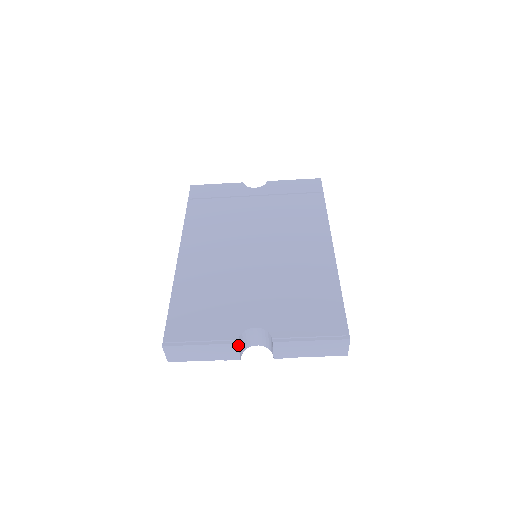
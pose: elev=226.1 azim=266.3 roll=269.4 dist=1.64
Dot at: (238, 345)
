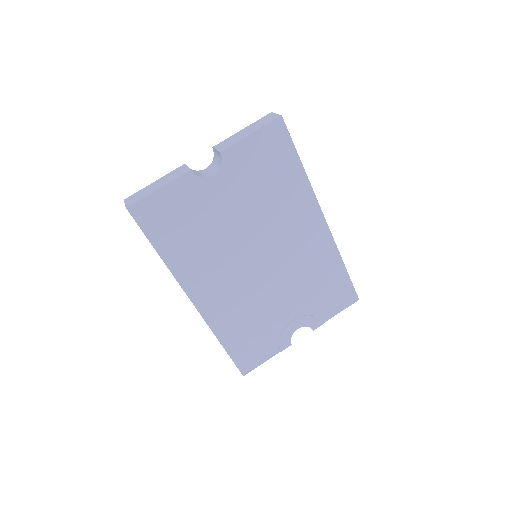
Dot at: occluded
